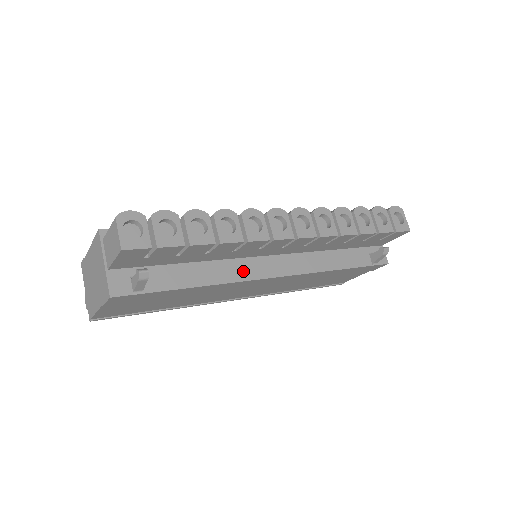
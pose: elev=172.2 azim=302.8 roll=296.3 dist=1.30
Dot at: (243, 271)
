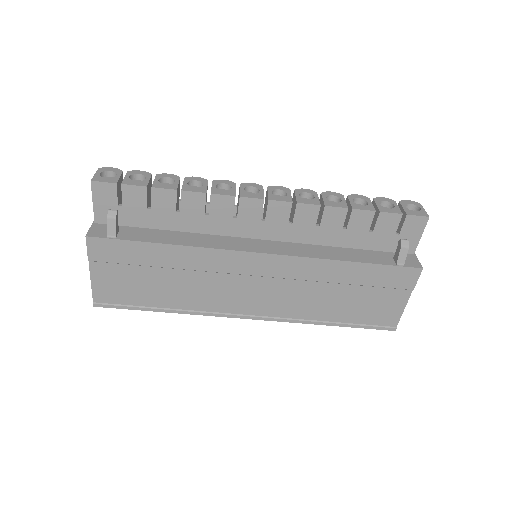
Dot at: (223, 243)
